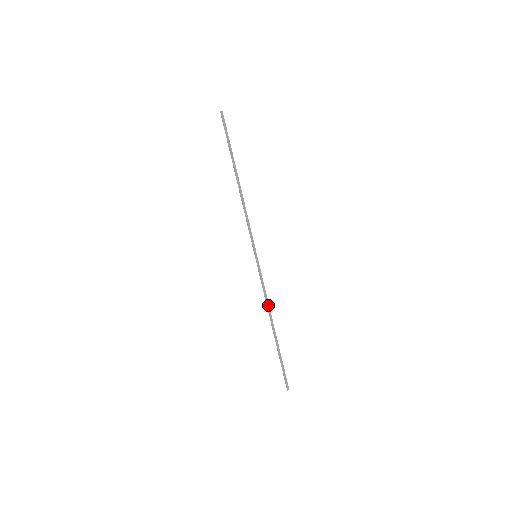
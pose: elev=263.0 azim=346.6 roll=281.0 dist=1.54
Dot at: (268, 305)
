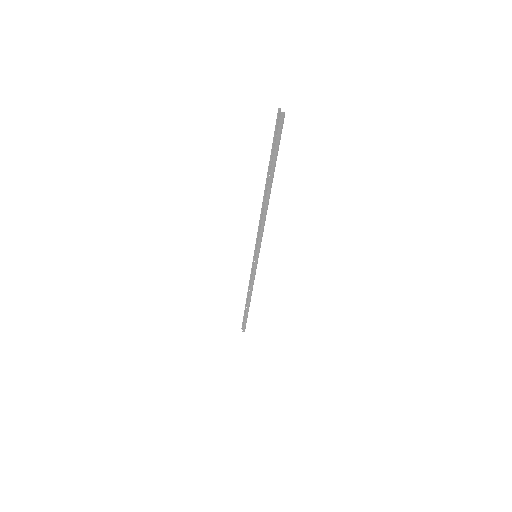
Dot at: (252, 290)
